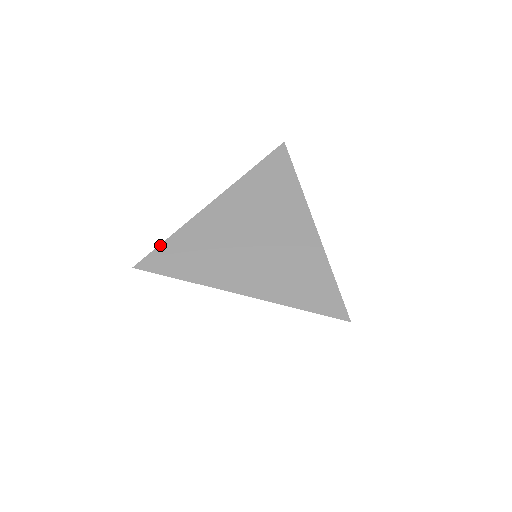
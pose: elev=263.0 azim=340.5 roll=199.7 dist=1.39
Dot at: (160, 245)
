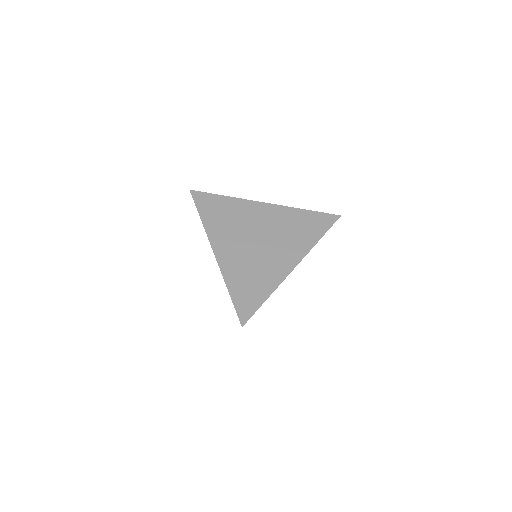
Dot at: (214, 194)
